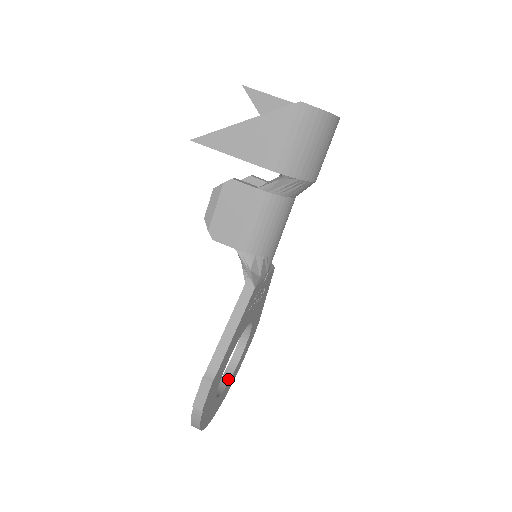
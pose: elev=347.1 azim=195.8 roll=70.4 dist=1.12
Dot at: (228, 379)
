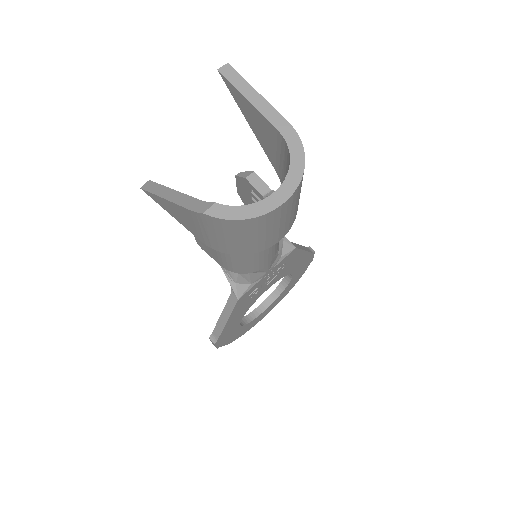
Dot at: (276, 297)
